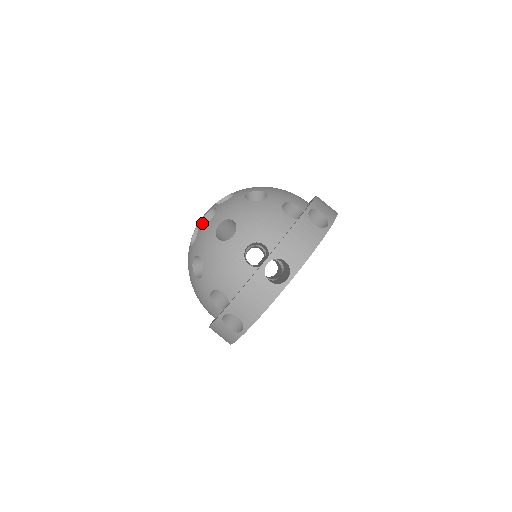
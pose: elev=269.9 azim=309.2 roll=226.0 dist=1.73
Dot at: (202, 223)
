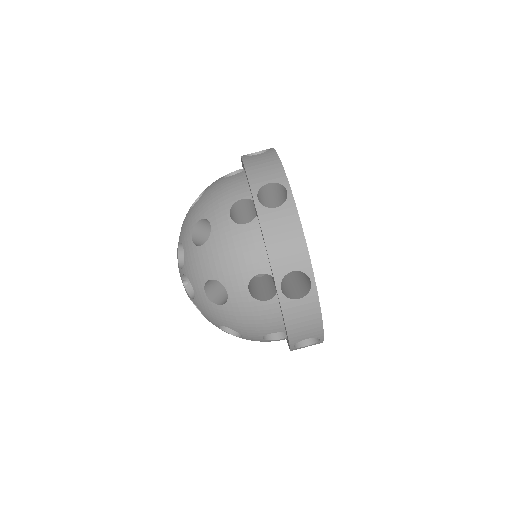
Dot at: (182, 269)
